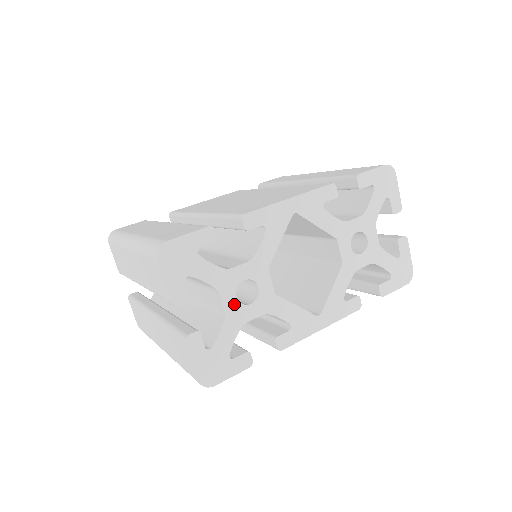
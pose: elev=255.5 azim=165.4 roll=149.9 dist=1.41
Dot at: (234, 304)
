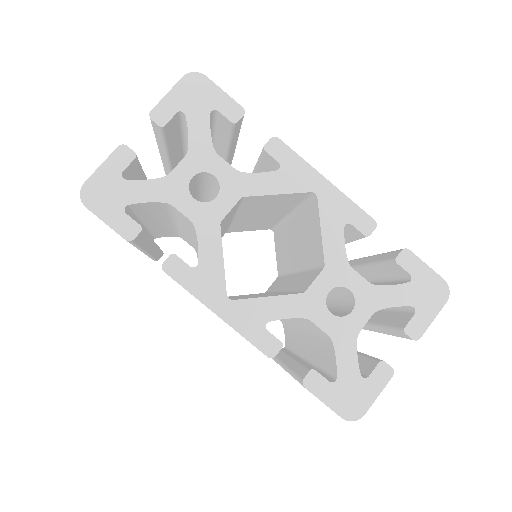
Dot at: (184, 179)
